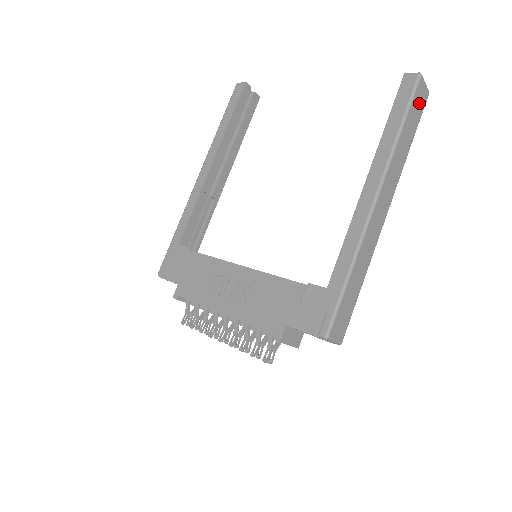
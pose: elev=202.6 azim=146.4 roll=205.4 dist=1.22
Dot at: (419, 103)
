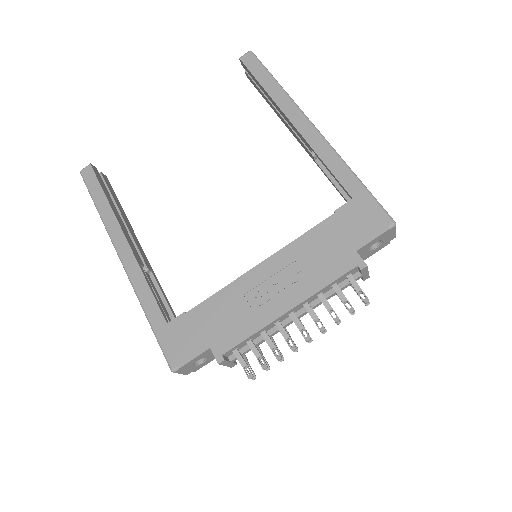
Dot at: occluded
